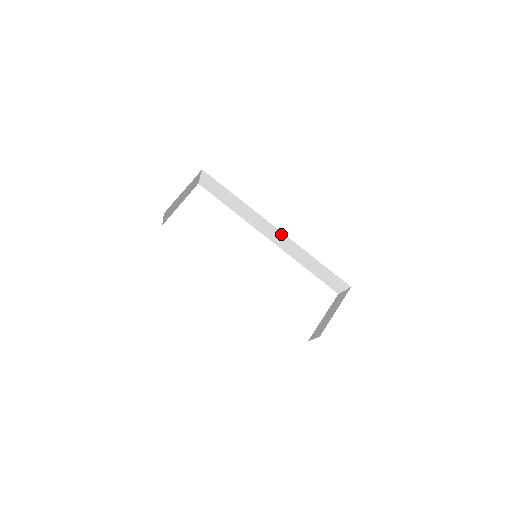
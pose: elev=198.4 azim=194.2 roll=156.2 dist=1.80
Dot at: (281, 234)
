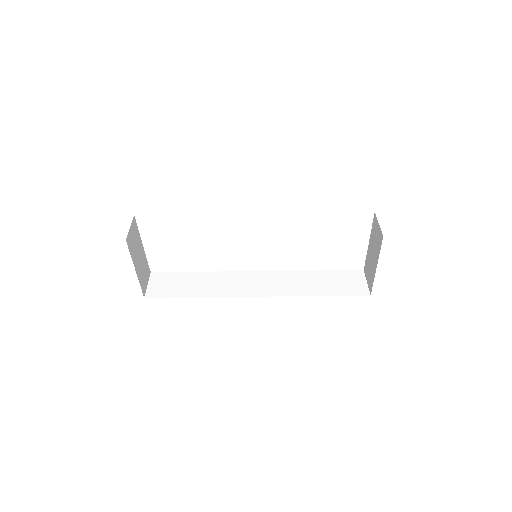
Dot at: occluded
